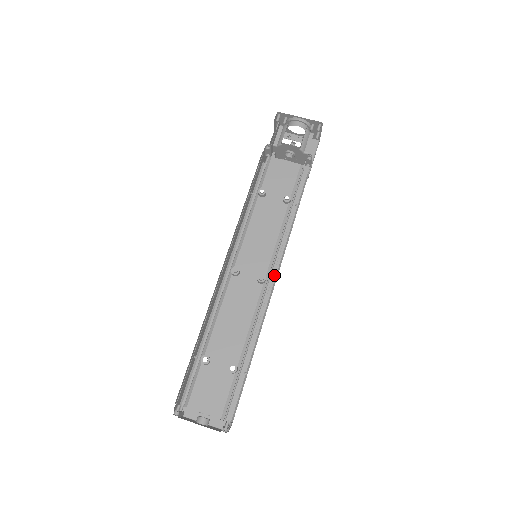
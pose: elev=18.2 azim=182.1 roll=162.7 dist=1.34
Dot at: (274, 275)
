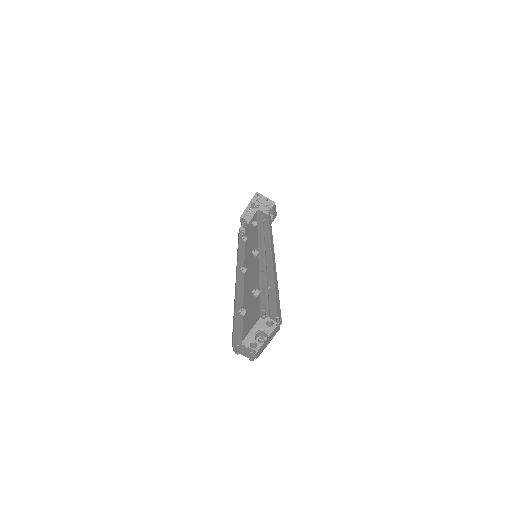
Dot at: (273, 250)
